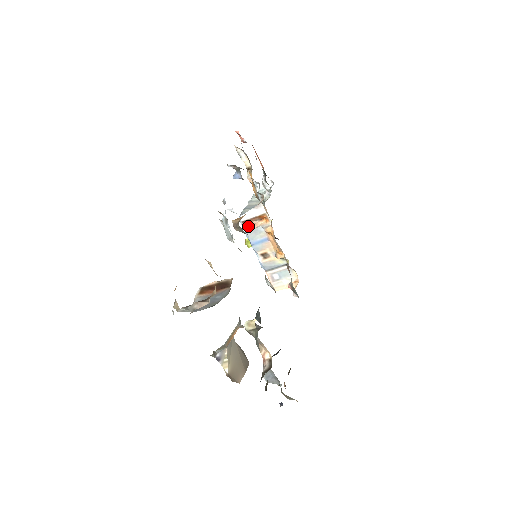
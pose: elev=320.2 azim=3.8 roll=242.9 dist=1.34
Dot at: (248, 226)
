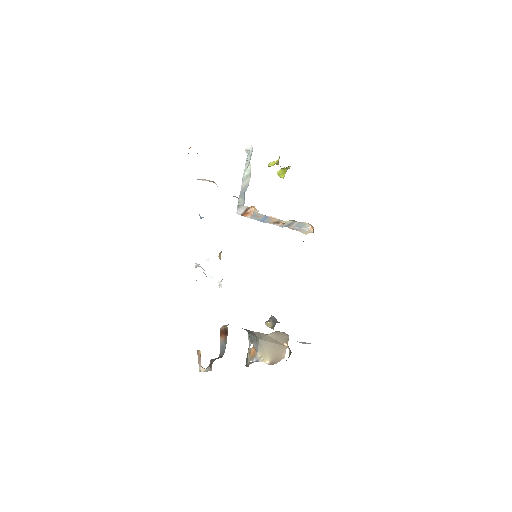
Dot at: (247, 215)
